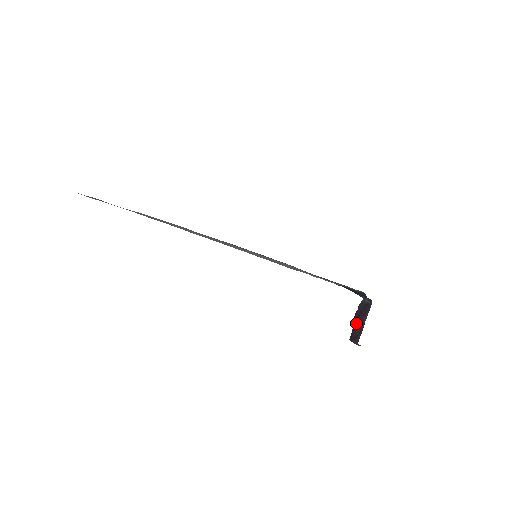
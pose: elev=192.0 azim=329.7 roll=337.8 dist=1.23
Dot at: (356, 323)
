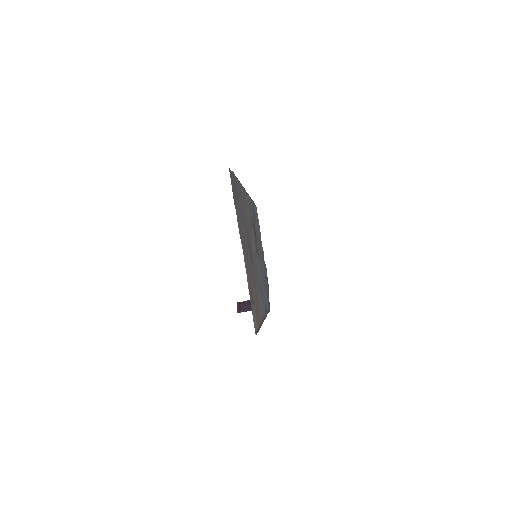
Dot at: (249, 303)
